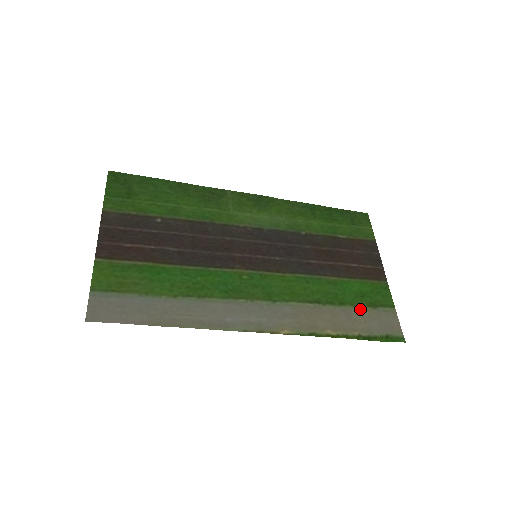
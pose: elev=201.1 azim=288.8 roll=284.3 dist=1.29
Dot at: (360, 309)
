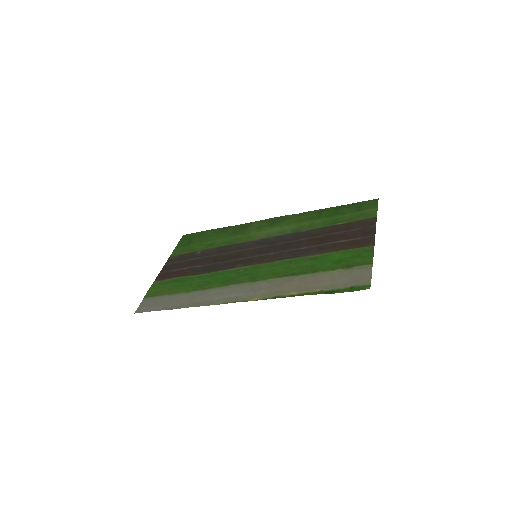
Dot at: (332, 272)
